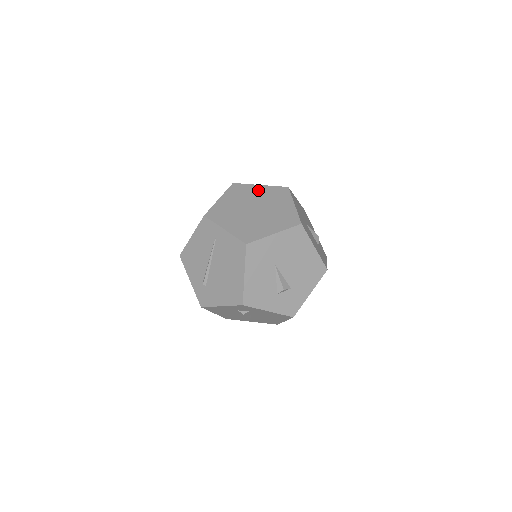
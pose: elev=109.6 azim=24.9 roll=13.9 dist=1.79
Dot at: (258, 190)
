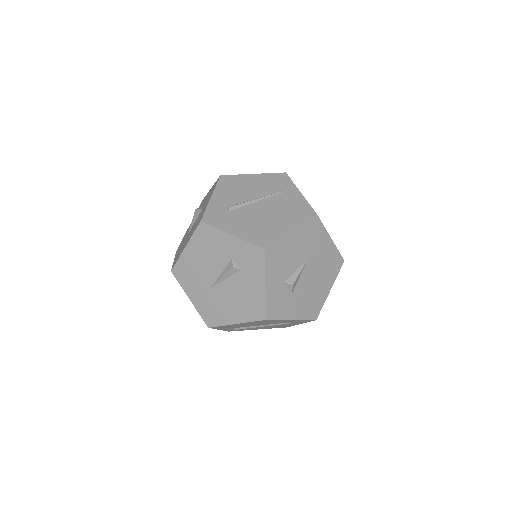
Dot at: occluded
